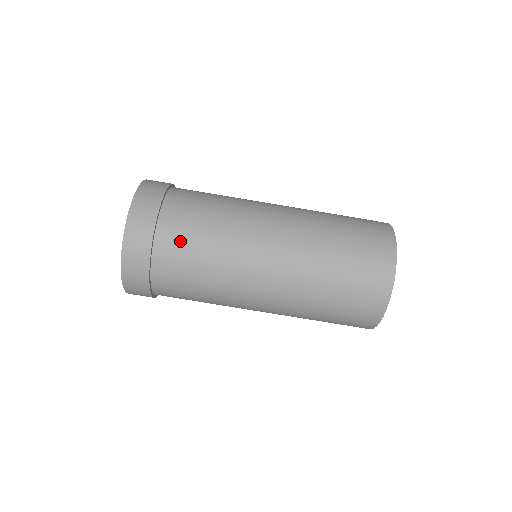
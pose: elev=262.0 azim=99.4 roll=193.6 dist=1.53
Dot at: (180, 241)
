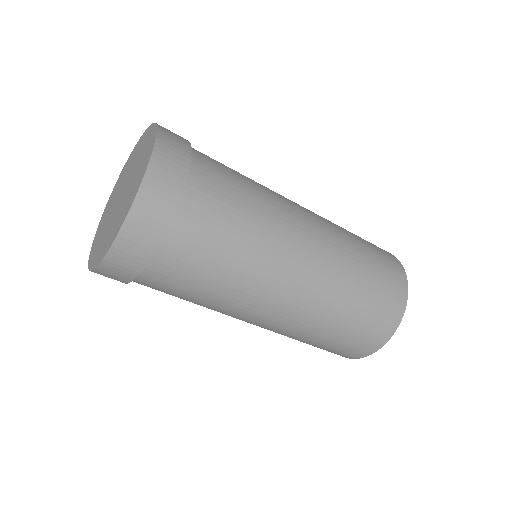
Dot at: (177, 276)
